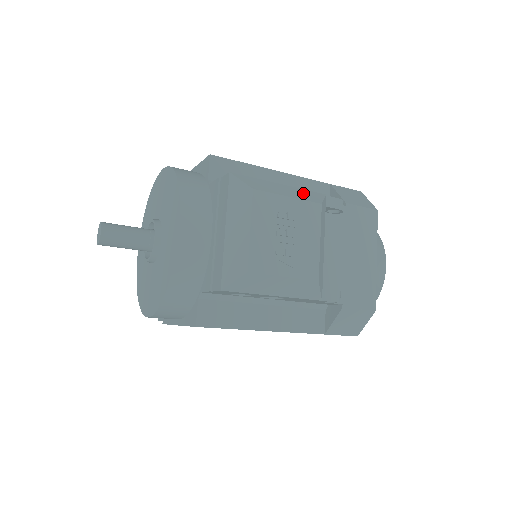
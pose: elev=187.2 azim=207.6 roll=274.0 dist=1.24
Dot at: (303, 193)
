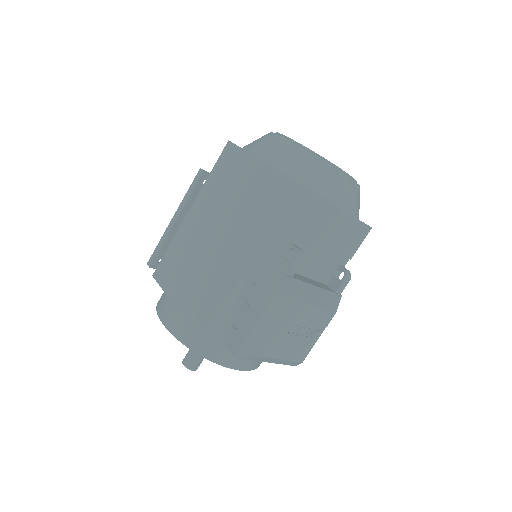
Dot at: (278, 305)
